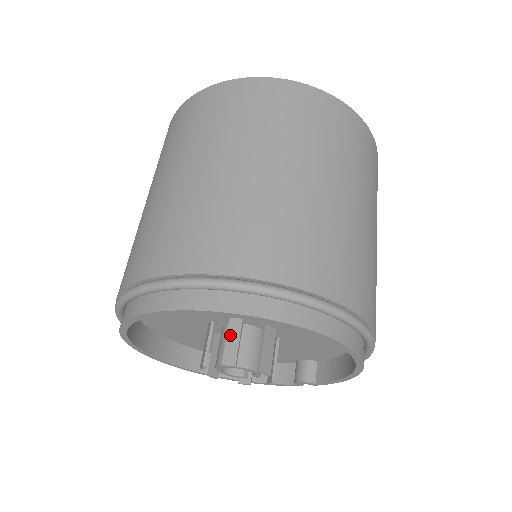
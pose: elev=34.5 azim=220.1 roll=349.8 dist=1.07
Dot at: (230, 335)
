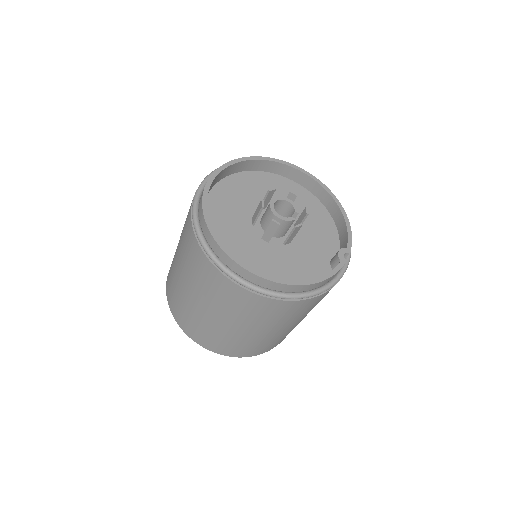
Dot at: occluded
